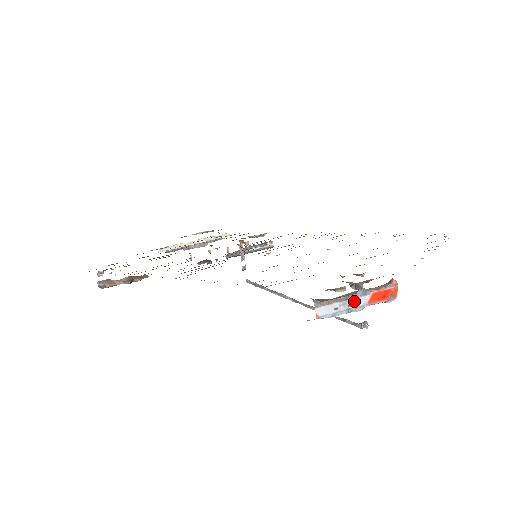
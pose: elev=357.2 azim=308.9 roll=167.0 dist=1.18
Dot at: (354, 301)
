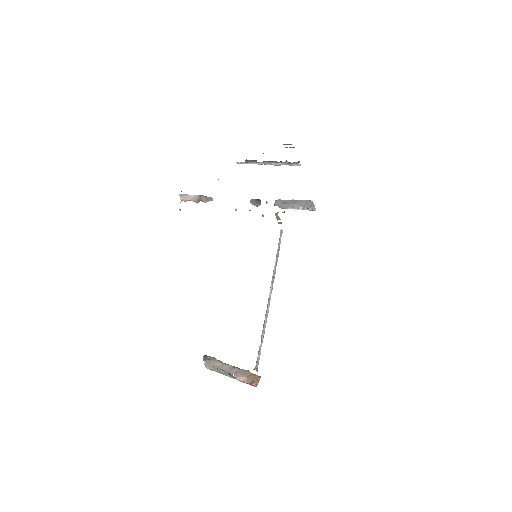
Dot at: (229, 376)
